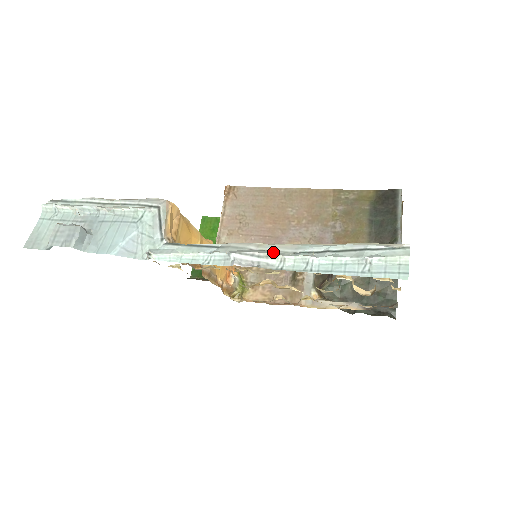
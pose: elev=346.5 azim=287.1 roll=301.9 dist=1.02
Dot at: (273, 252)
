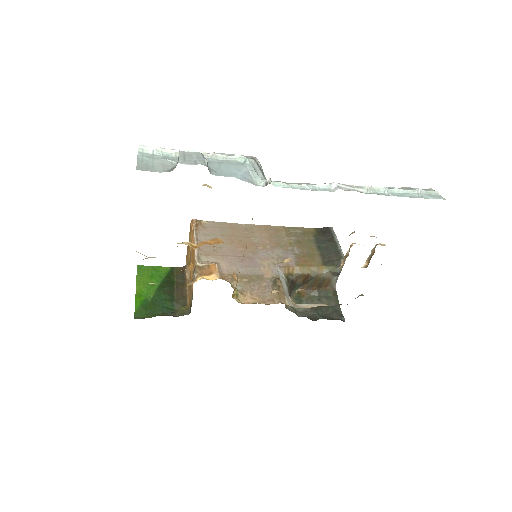
Dot at: (358, 186)
